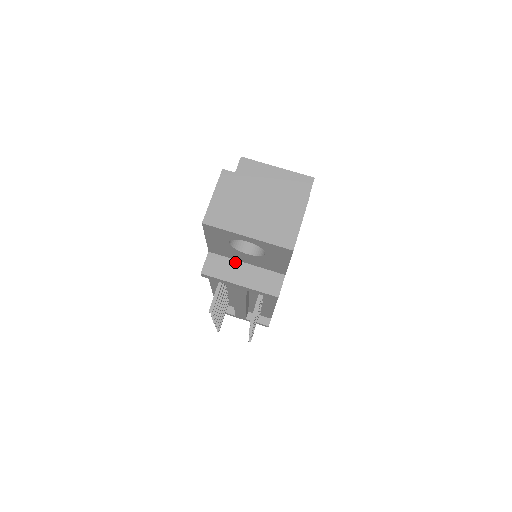
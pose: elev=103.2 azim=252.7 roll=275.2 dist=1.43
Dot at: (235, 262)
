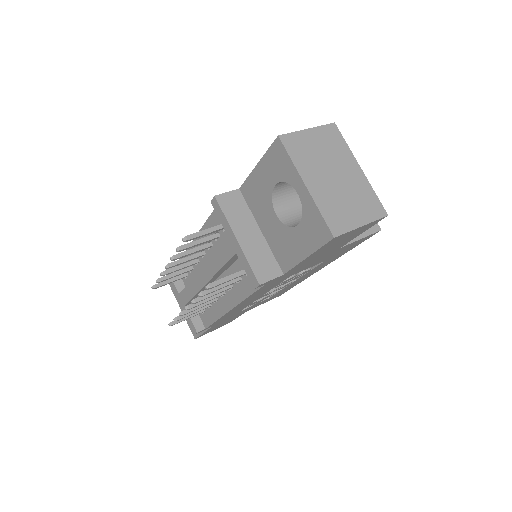
Dot at: (252, 219)
